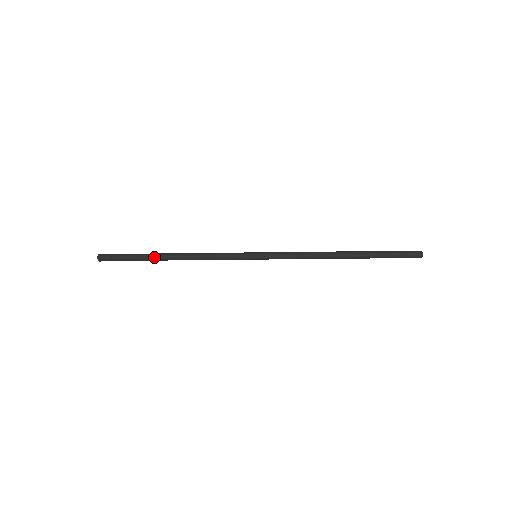
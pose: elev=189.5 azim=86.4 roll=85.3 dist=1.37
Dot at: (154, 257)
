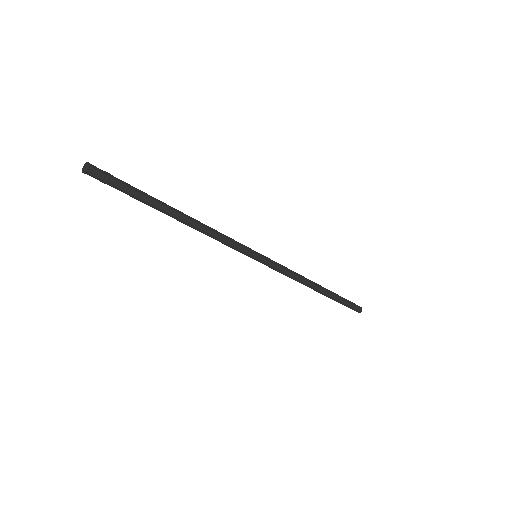
Dot at: (161, 203)
